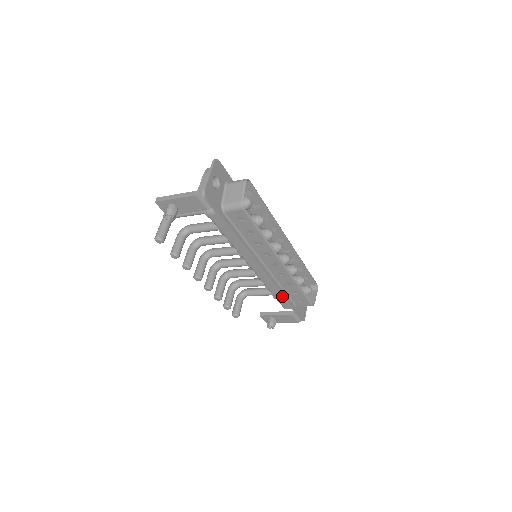
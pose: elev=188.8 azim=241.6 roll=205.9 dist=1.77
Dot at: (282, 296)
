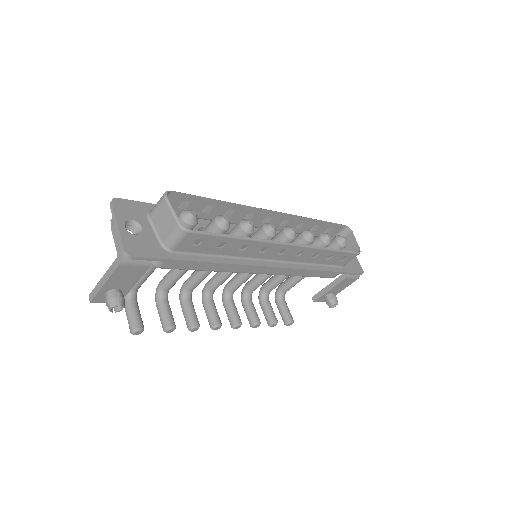
Dot at: occluded
